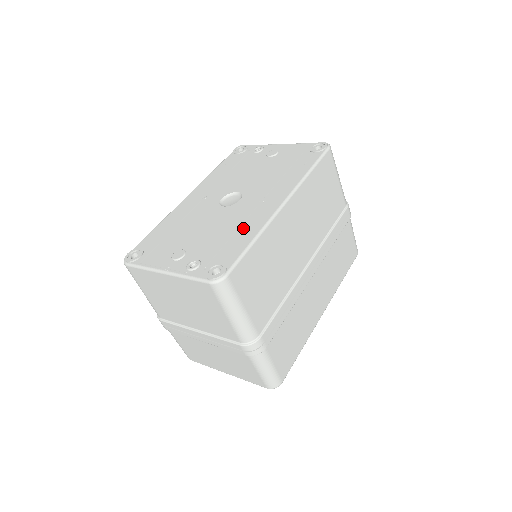
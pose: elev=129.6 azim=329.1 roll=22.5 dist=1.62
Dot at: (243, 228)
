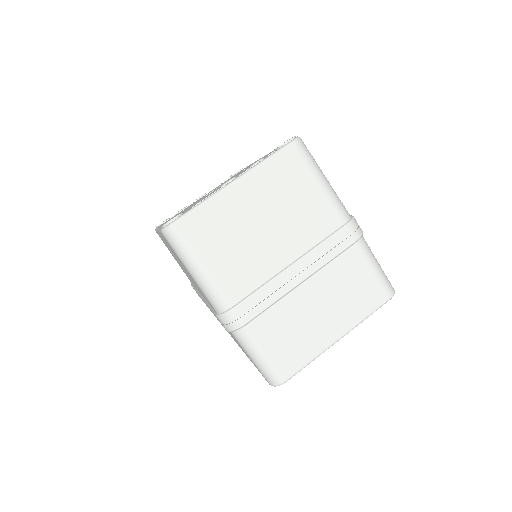
Dot at: occluded
